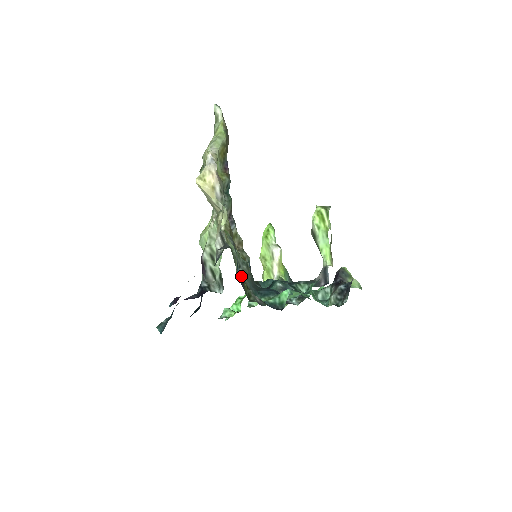
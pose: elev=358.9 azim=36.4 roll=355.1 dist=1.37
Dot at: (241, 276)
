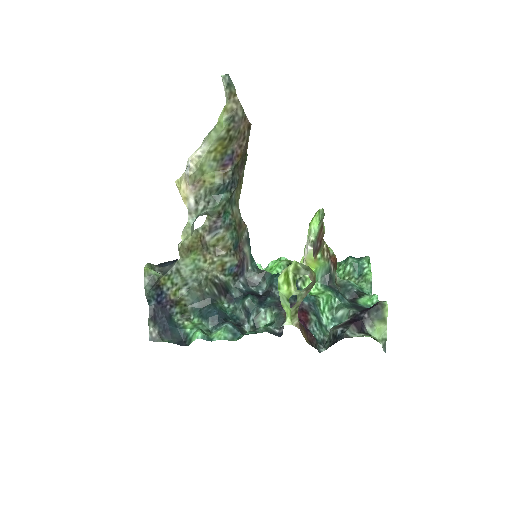
Dot at: (181, 294)
